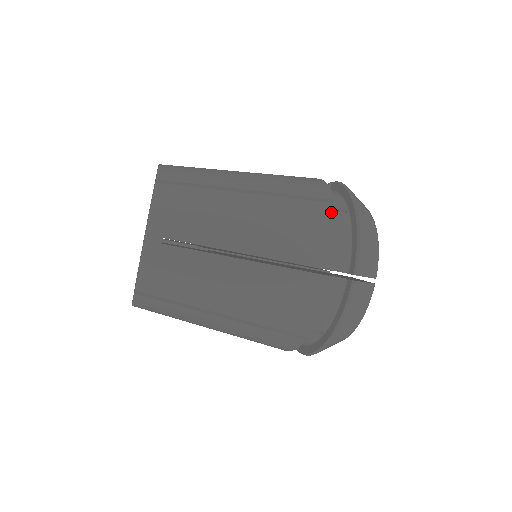
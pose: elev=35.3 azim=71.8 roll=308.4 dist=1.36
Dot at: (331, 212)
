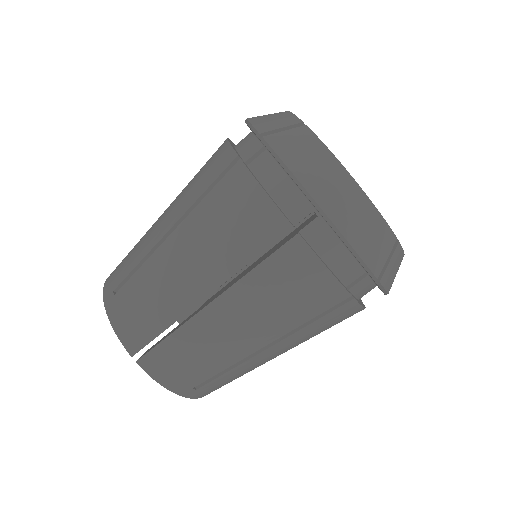
Dot at: occluded
